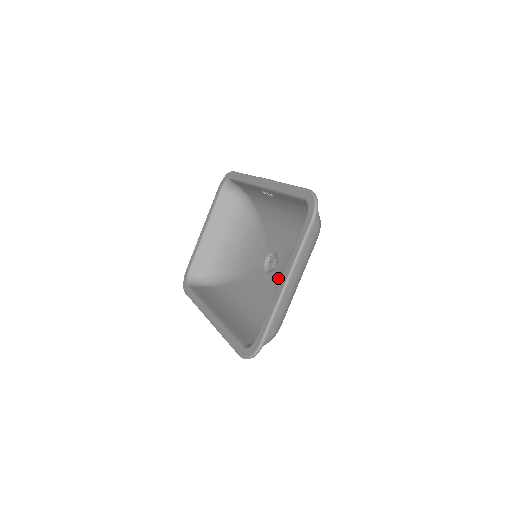
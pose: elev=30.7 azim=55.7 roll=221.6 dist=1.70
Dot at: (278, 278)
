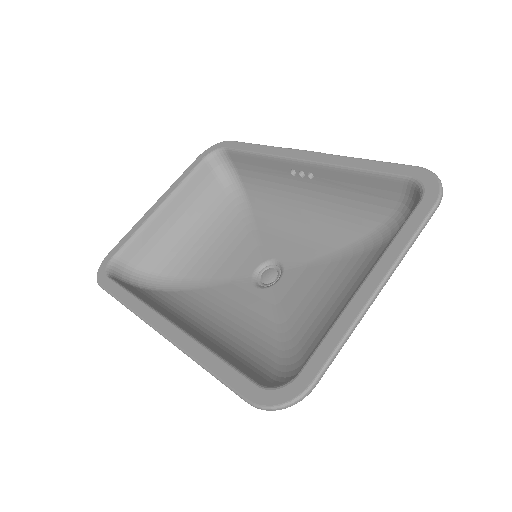
Dot at: (287, 296)
